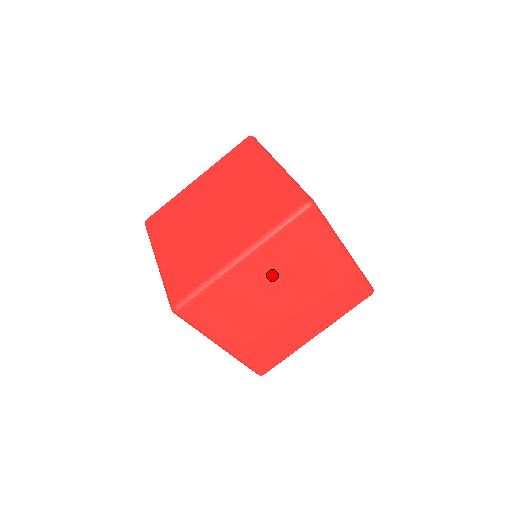
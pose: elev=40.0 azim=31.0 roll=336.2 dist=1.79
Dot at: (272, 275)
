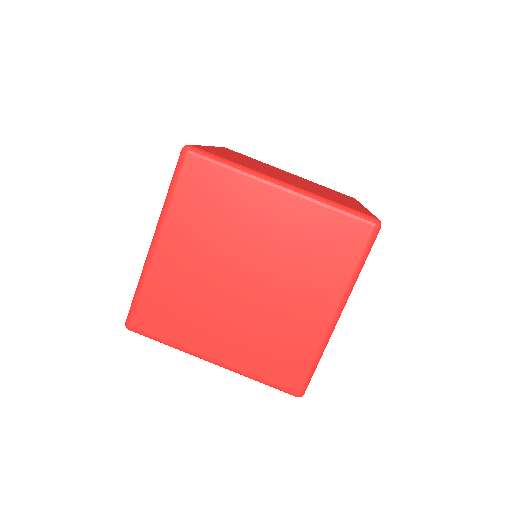
Dot at: (203, 249)
